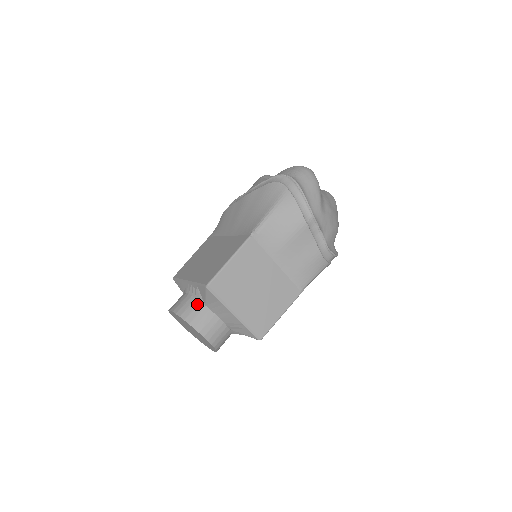
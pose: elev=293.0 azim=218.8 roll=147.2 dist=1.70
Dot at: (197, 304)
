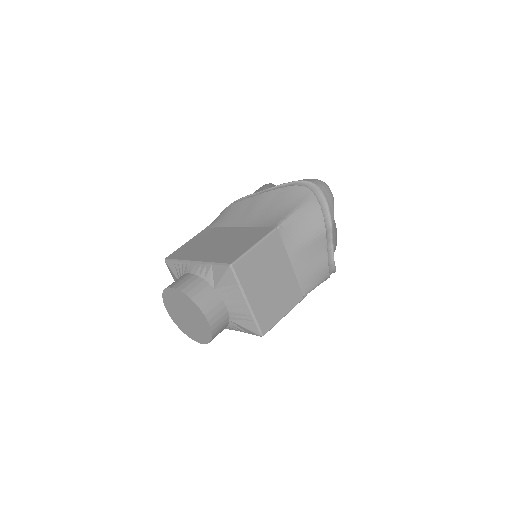
Dot at: (206, 285)
